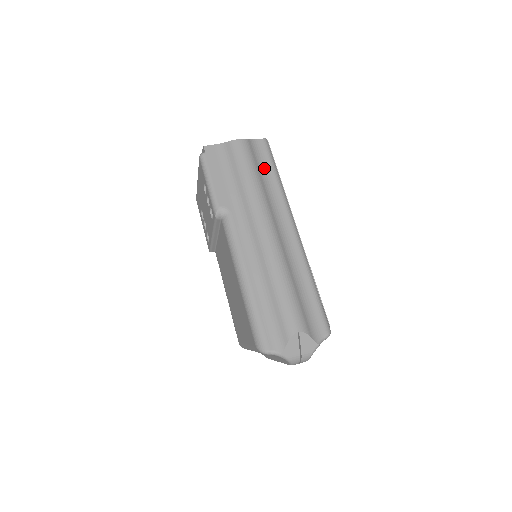
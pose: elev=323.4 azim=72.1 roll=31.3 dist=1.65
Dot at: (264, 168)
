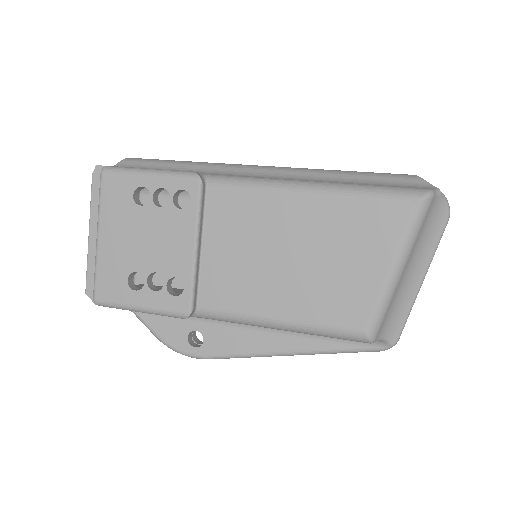
Dot at: occluded
